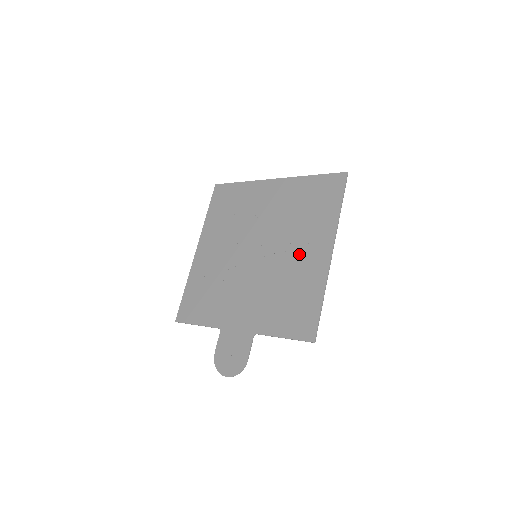
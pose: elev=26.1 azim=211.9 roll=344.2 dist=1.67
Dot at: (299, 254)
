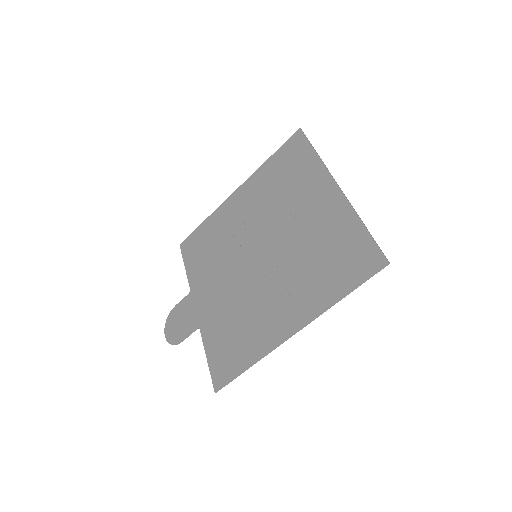
Dot at: (276, 300)
